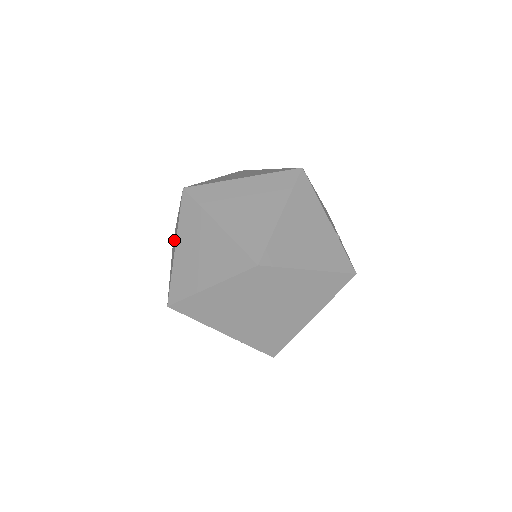
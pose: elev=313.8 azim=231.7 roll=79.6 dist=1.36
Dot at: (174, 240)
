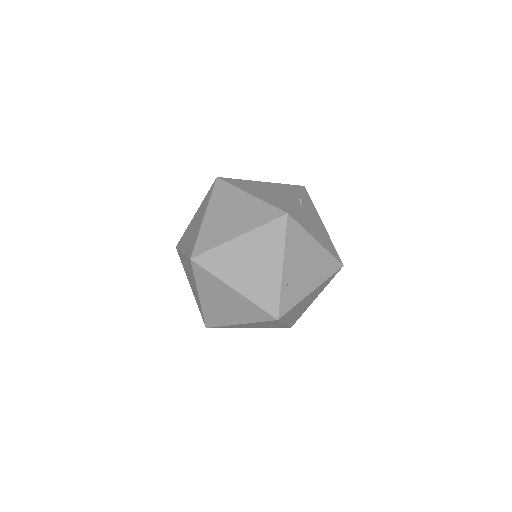
Dot at: occluded
